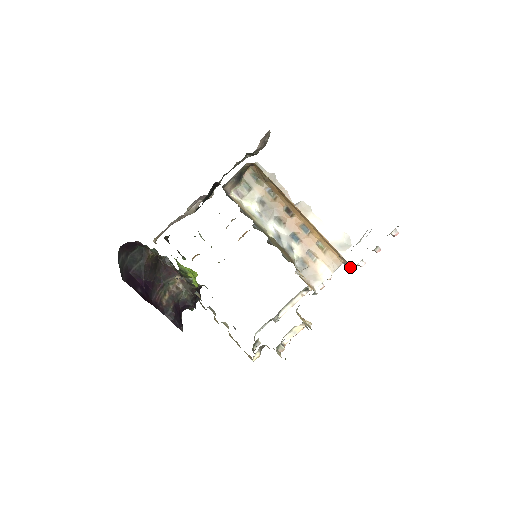
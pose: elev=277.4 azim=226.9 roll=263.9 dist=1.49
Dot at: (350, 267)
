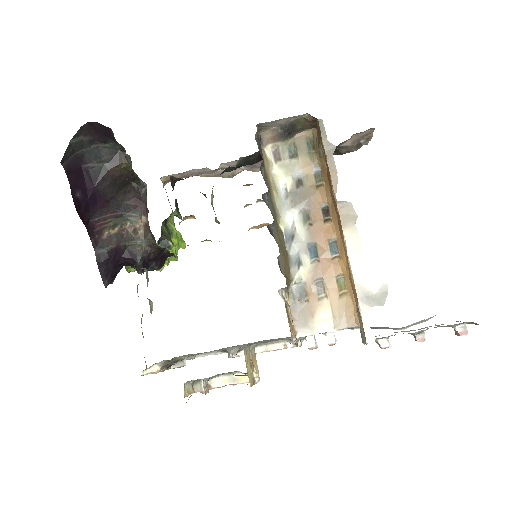
Dot at: (363, 336)
